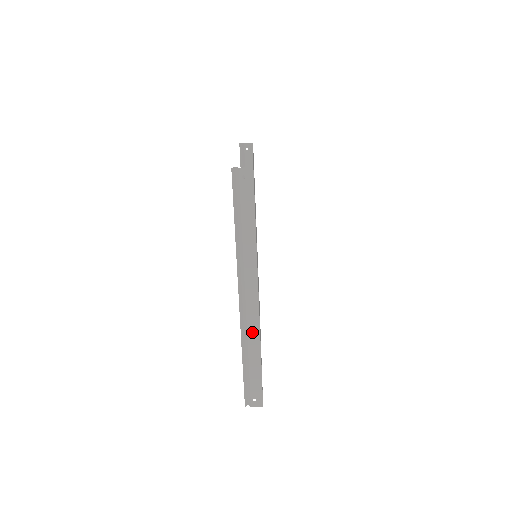
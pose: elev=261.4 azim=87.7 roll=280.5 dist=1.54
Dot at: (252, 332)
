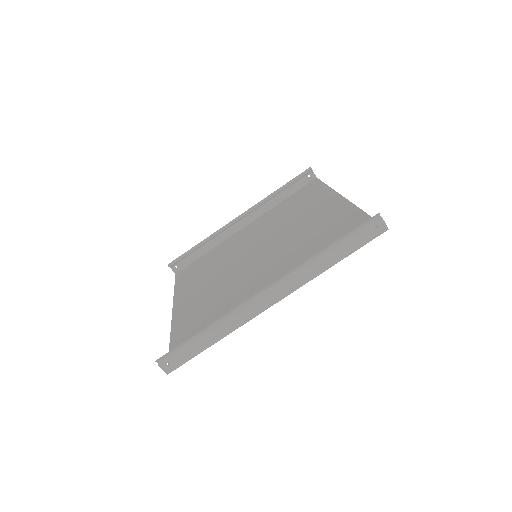
Dot at: (238, 319)
